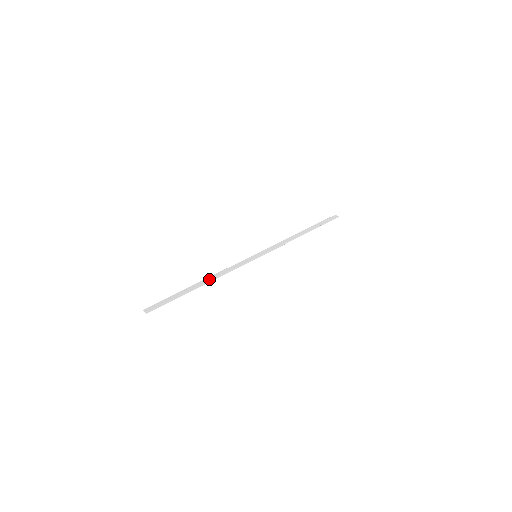
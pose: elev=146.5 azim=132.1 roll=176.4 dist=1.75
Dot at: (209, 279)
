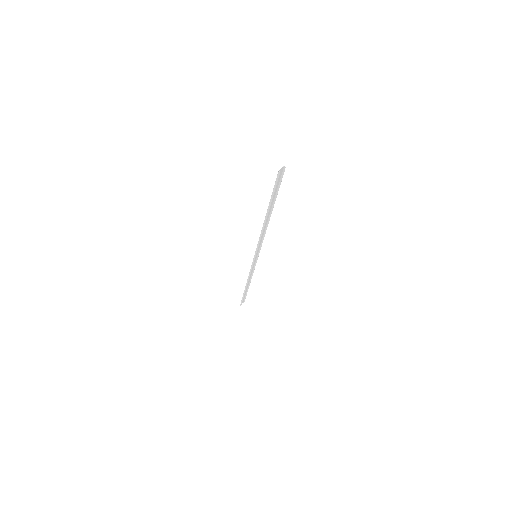
Dot at: occluded
